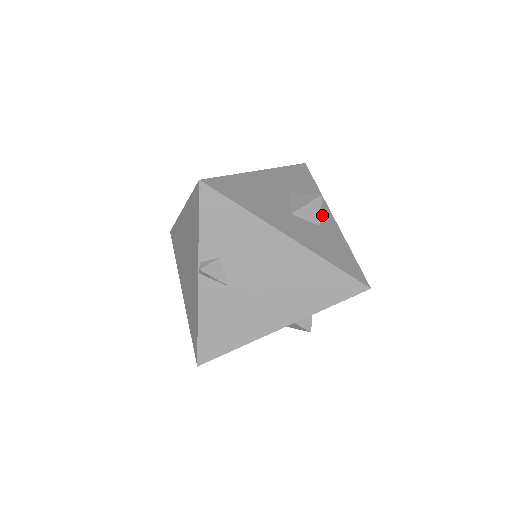
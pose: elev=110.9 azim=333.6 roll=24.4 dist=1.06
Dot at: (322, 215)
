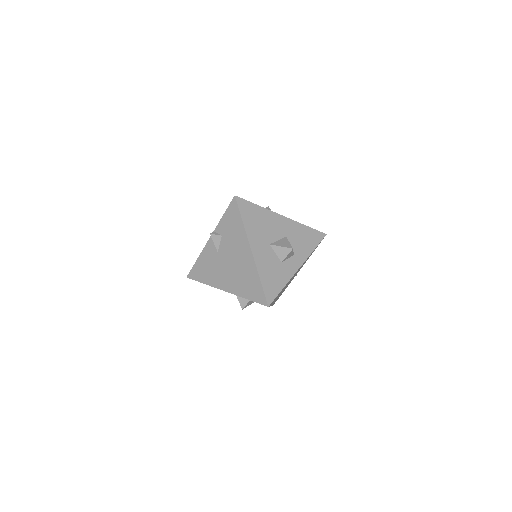
Dot at: (292, 260)
